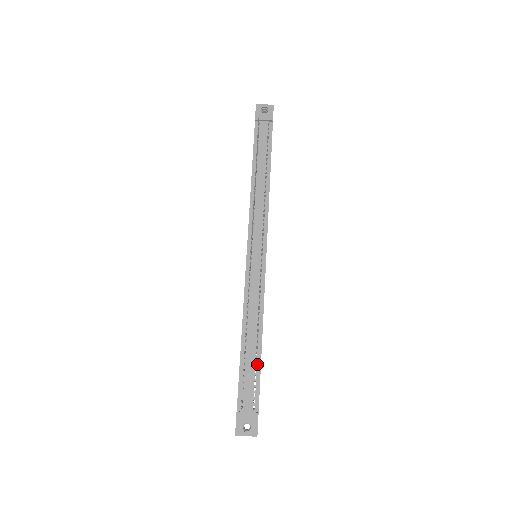
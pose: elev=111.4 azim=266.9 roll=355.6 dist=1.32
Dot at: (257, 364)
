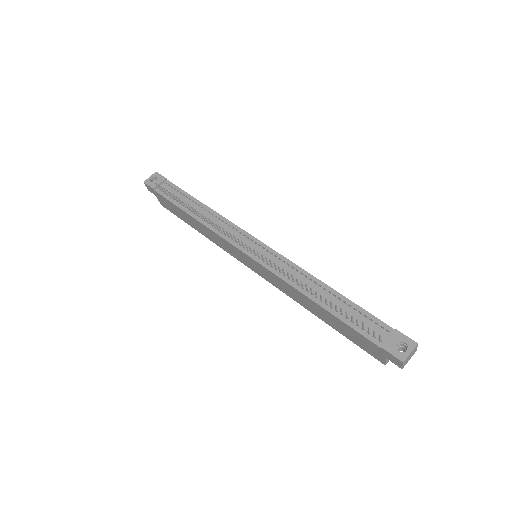
Dot at: (349, 304)
